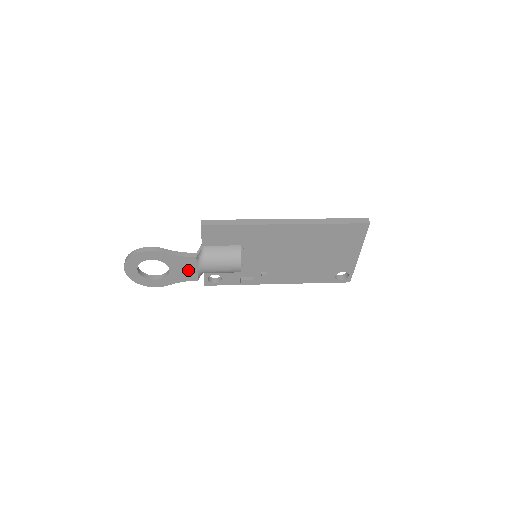
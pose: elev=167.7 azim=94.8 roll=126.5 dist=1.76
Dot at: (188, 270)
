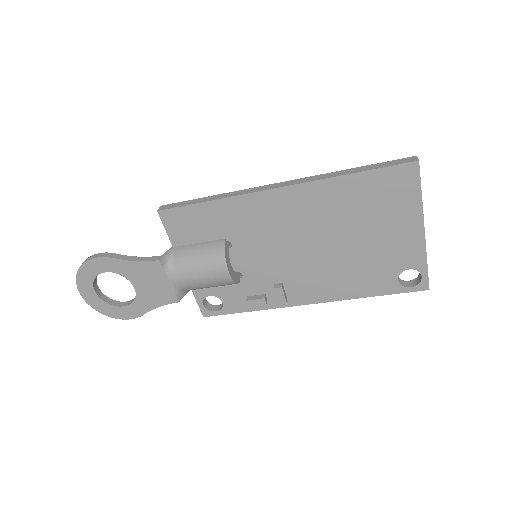
Dot at: (158, 285)
